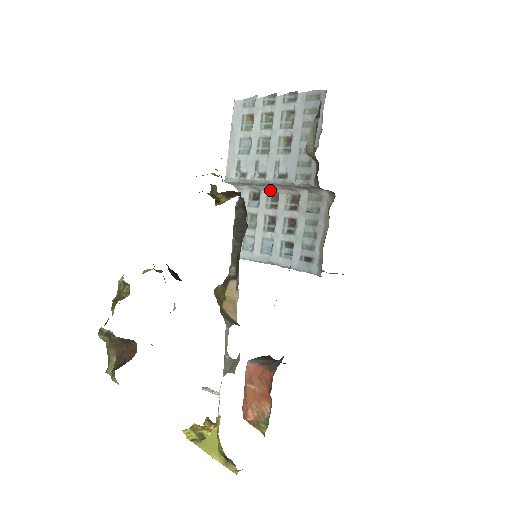
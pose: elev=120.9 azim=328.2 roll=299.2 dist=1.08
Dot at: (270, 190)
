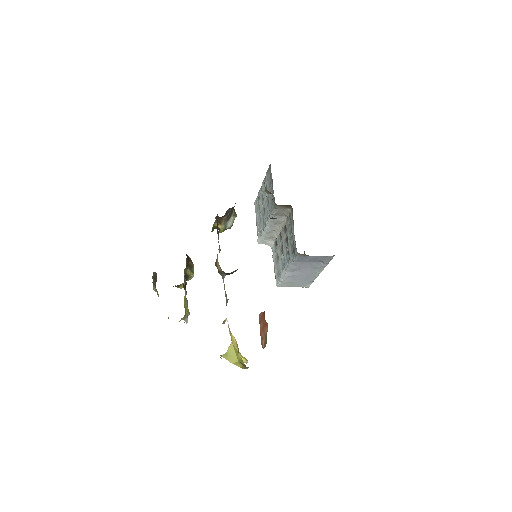
Dot at: (277, 232)
